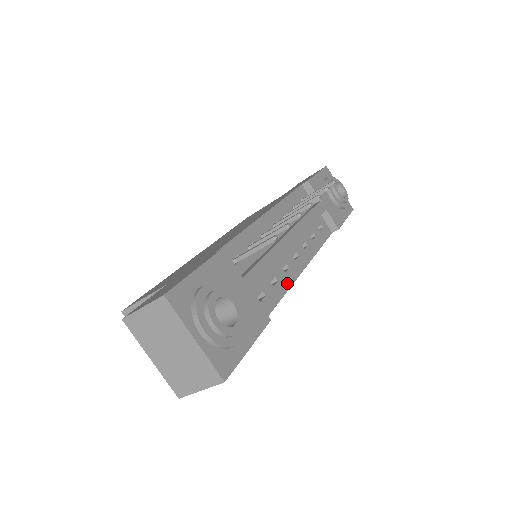
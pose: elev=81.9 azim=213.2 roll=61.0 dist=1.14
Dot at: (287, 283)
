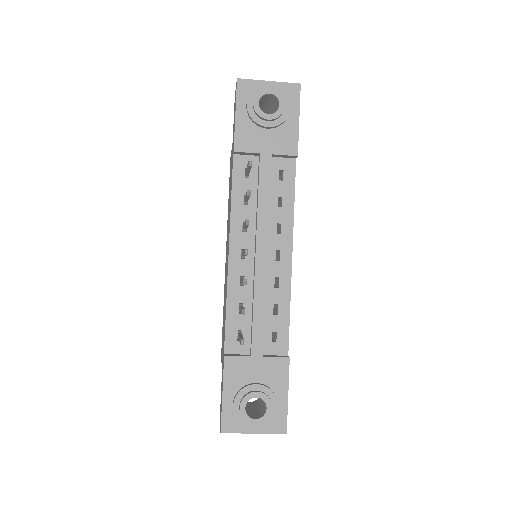
Dot at: (286, 294)
